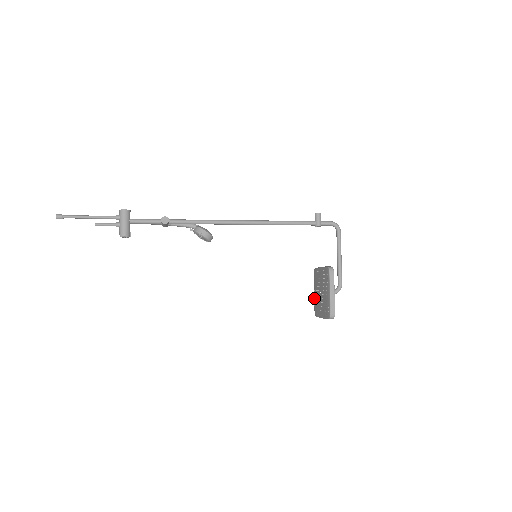
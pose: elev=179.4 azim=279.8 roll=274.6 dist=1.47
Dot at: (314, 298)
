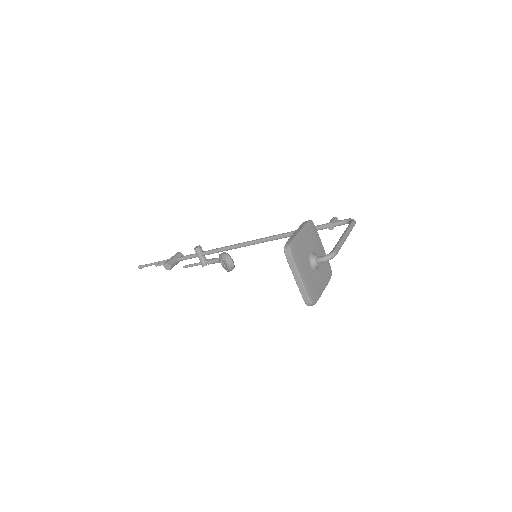
Dot at: occluded
